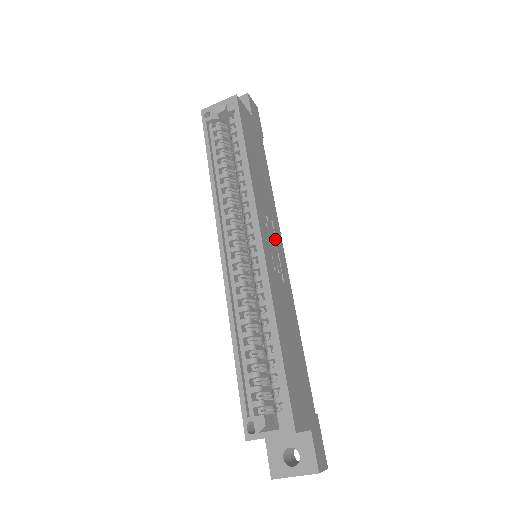
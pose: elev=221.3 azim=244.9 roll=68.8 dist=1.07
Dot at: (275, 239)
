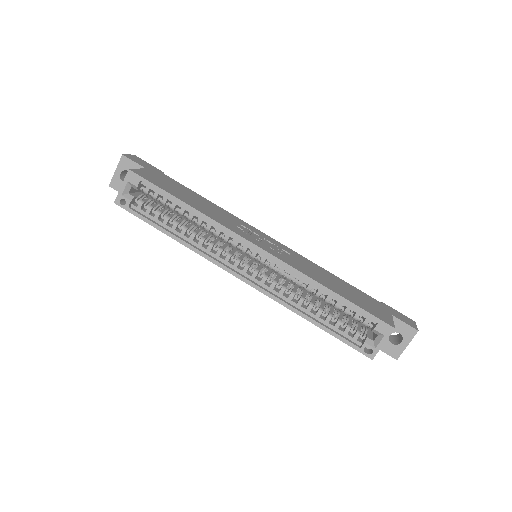
Dot at: (255, 234)
